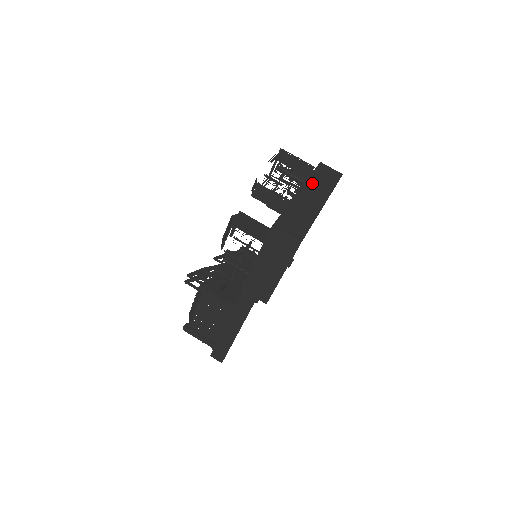
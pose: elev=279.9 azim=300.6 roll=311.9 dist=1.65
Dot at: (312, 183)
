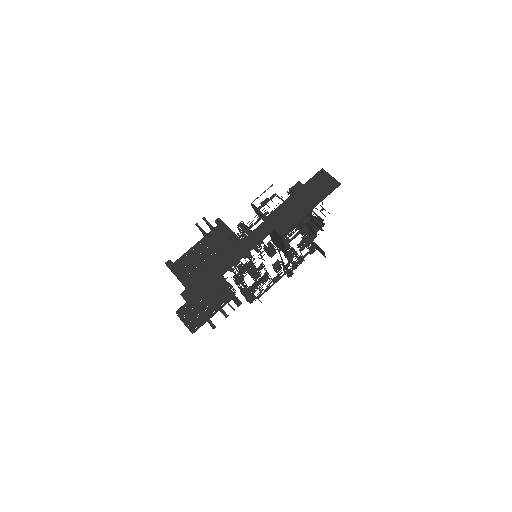
Dot at: occluded
